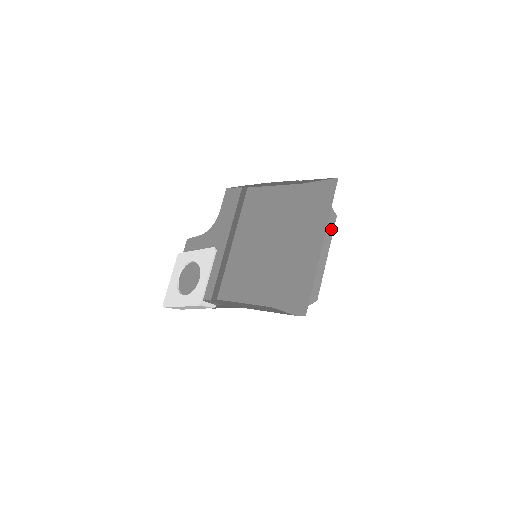
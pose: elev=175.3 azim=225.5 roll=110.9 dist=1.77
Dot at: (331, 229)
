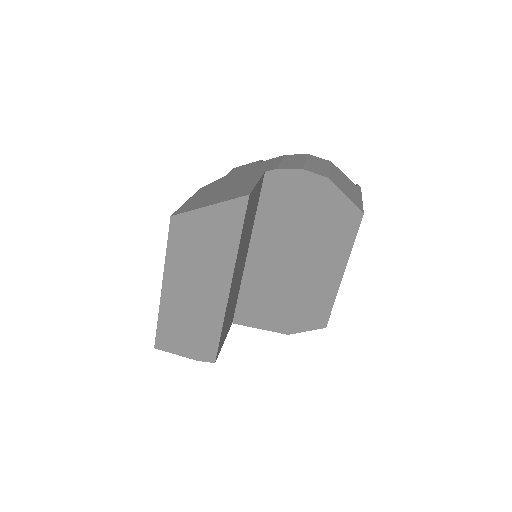
Dot at: (351, 234)
